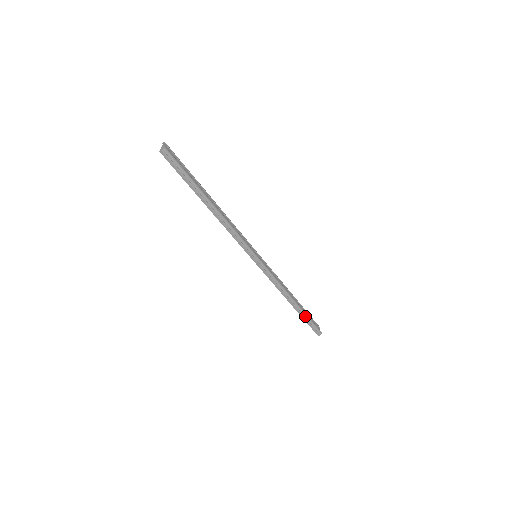
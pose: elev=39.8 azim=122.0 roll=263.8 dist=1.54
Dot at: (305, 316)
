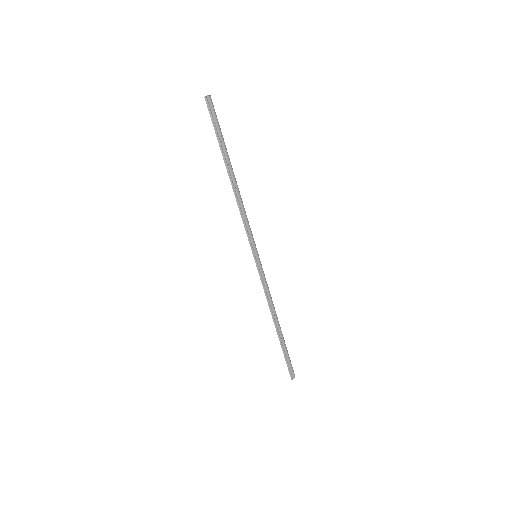
Dot at: (285, 348)
